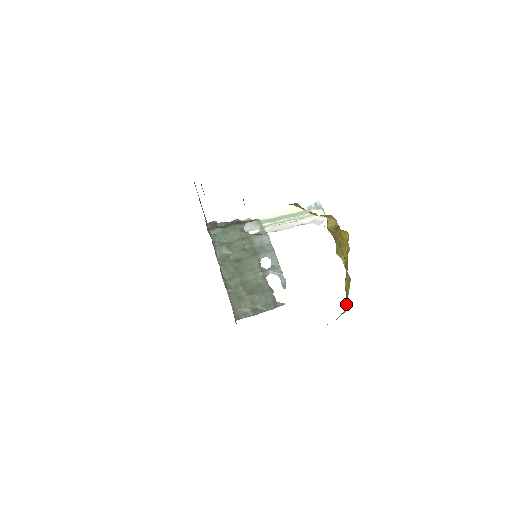
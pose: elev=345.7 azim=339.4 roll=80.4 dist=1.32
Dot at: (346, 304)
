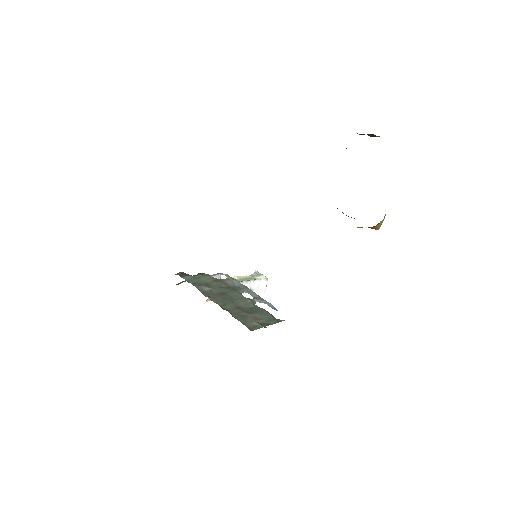
Dot at: occluded
